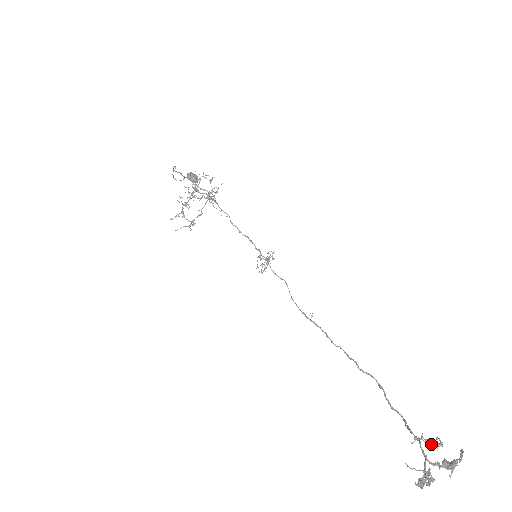
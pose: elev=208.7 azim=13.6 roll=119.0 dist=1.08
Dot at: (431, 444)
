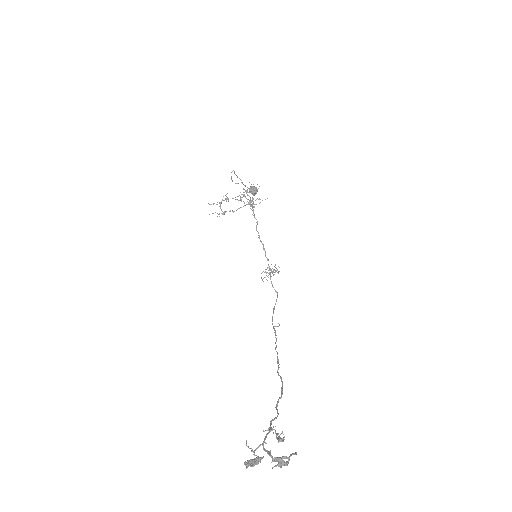
Dot at: (277, 437)
